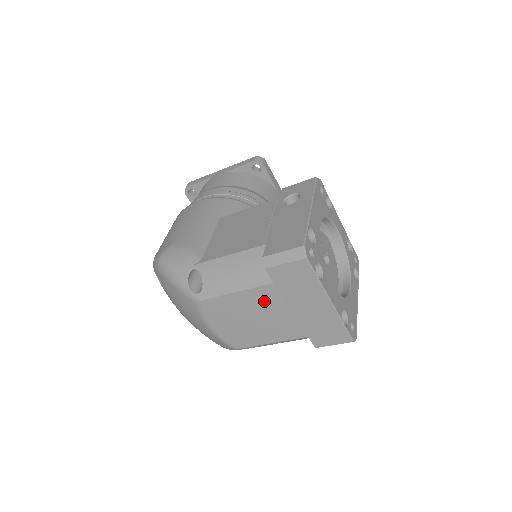
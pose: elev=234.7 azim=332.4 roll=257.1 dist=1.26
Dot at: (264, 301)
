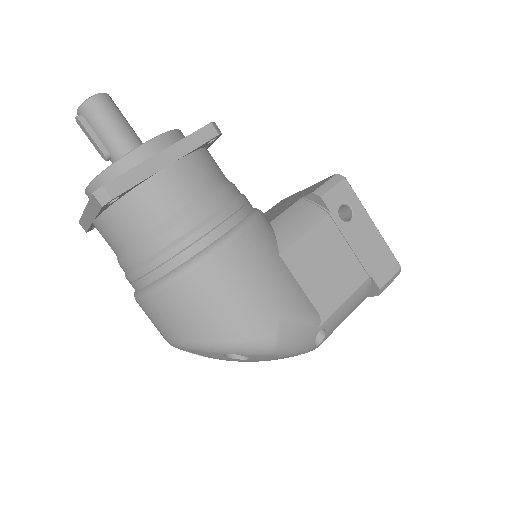
Dot at: occluded
